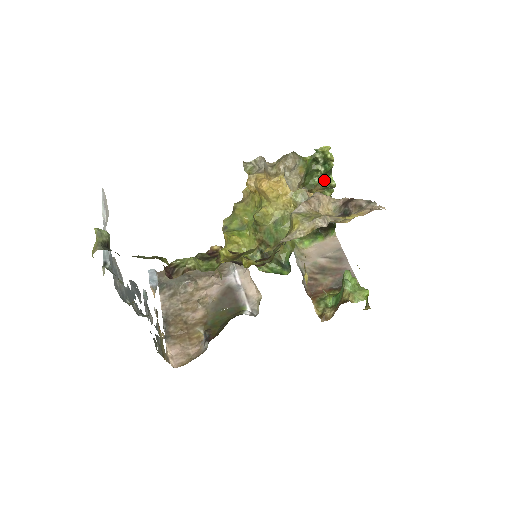
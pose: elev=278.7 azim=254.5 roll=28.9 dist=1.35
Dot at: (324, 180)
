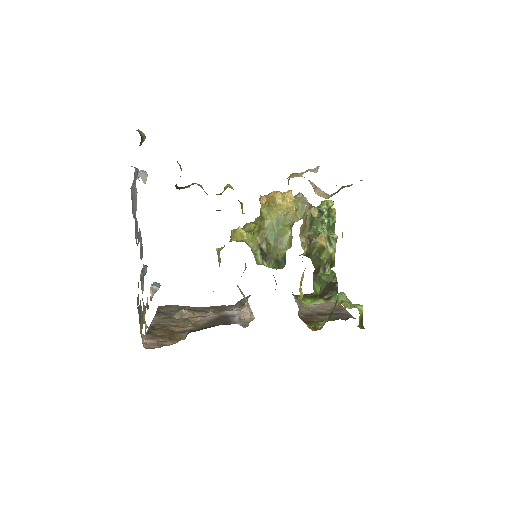
Dot at: (328, 233)
